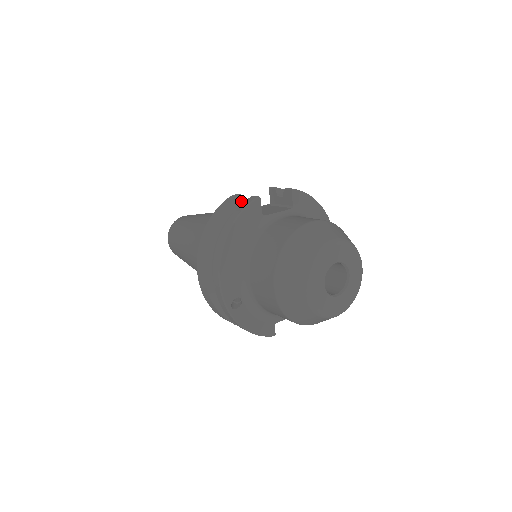
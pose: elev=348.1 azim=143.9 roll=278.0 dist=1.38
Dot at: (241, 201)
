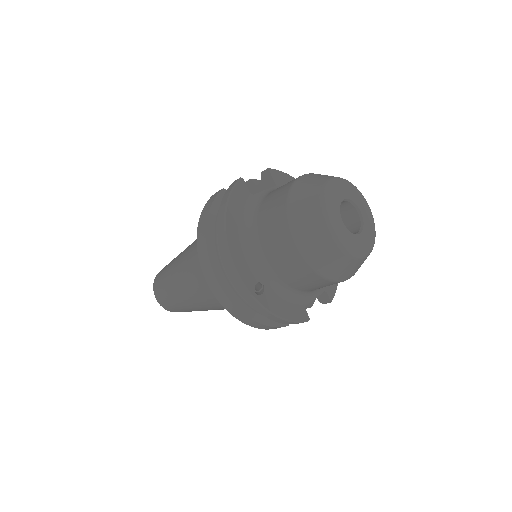
Dot at: occluded
